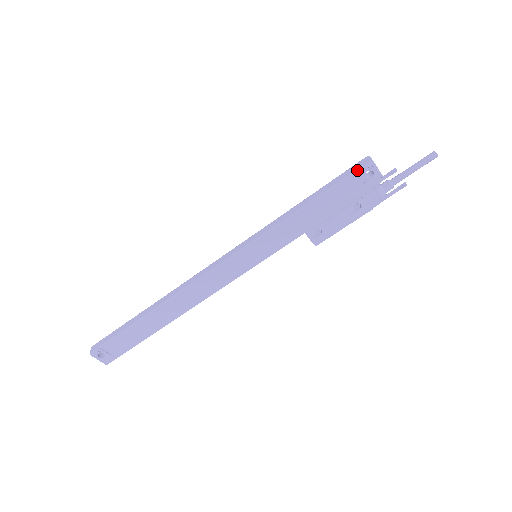
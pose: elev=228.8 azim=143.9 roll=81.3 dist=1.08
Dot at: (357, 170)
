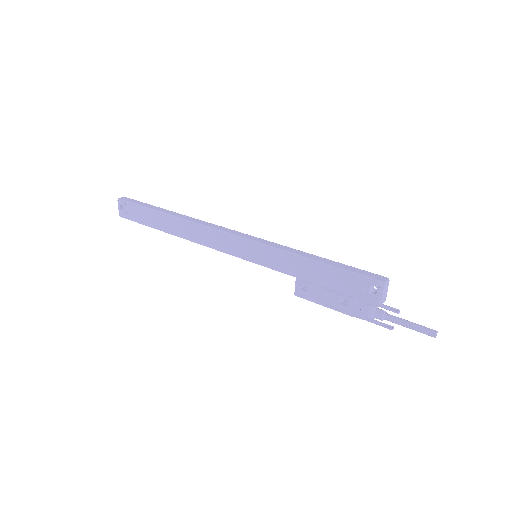
Dot at: (368, 277)
